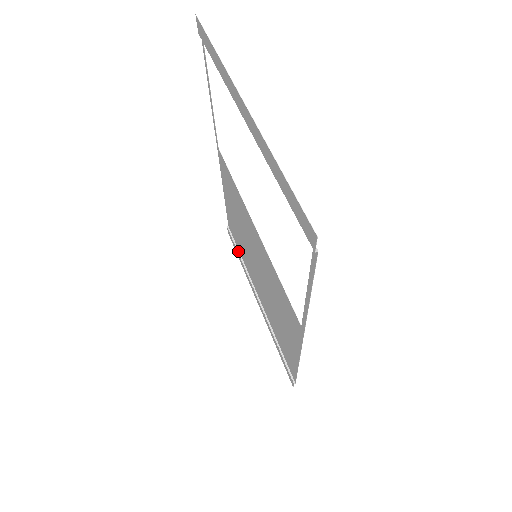
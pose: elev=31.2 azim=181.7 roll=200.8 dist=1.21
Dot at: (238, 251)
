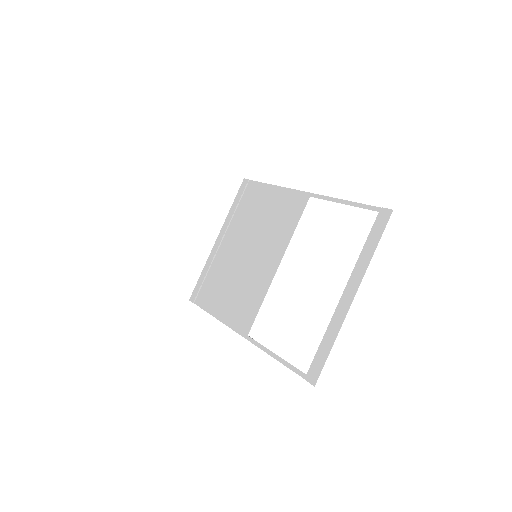
Dot at: (239, 203)
